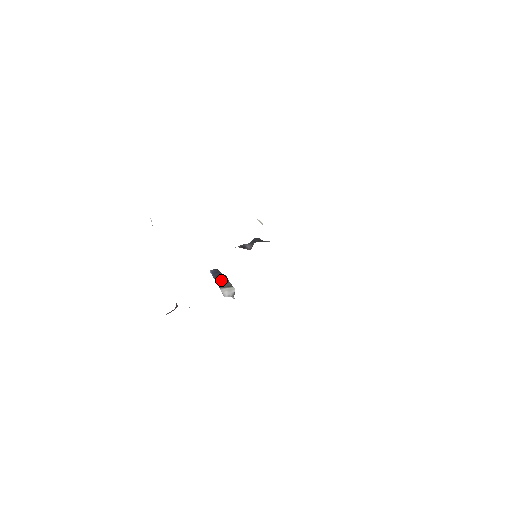
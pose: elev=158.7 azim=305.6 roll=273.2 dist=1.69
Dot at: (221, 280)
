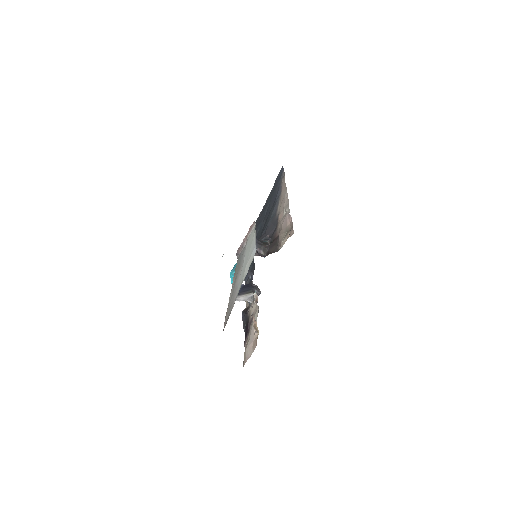
Dot at: (244, 289)
